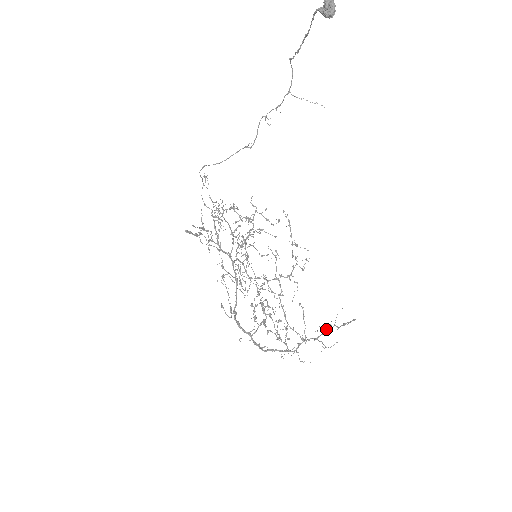
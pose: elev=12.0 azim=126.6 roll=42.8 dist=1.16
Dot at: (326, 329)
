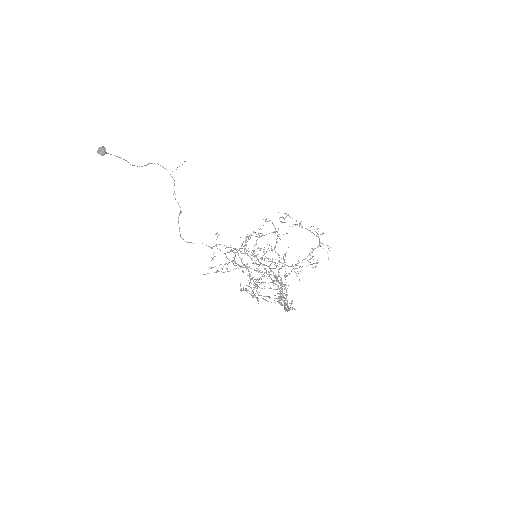
Dot at: occluded
